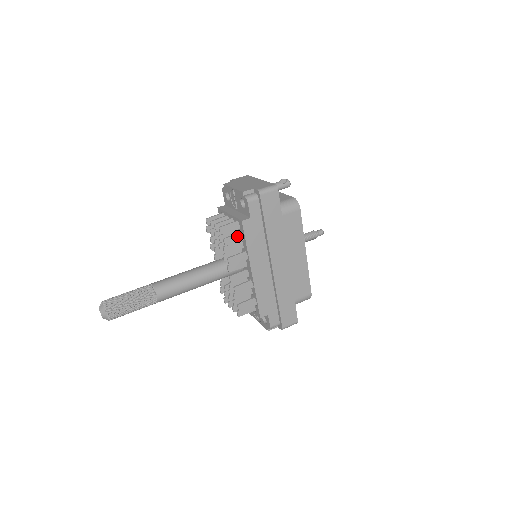
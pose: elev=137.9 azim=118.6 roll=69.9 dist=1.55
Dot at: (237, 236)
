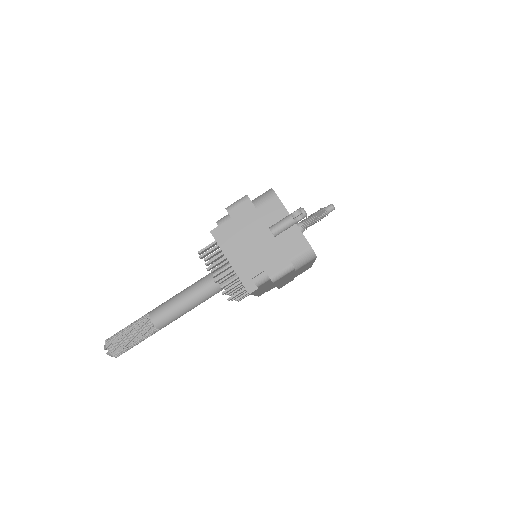
Dot at: (242, 292)
